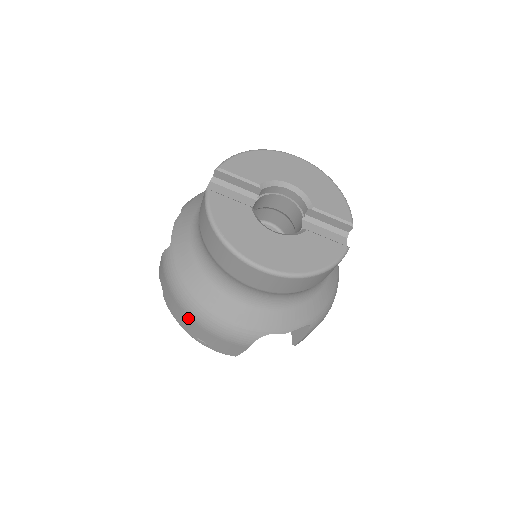
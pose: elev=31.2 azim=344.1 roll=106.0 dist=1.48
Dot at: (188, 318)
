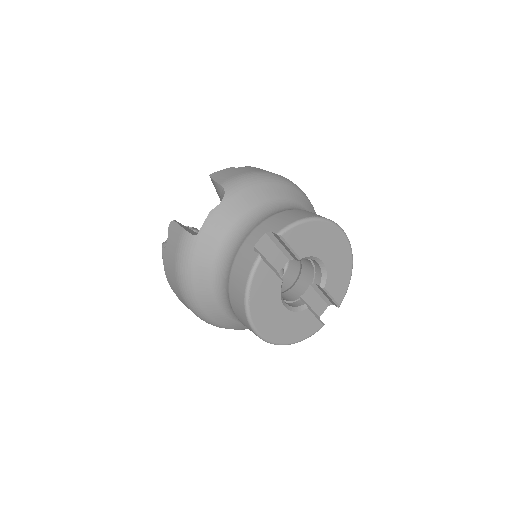
Dot at: (178, 290)
